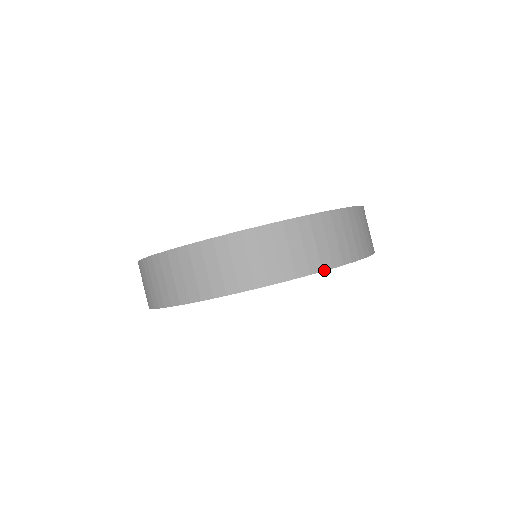
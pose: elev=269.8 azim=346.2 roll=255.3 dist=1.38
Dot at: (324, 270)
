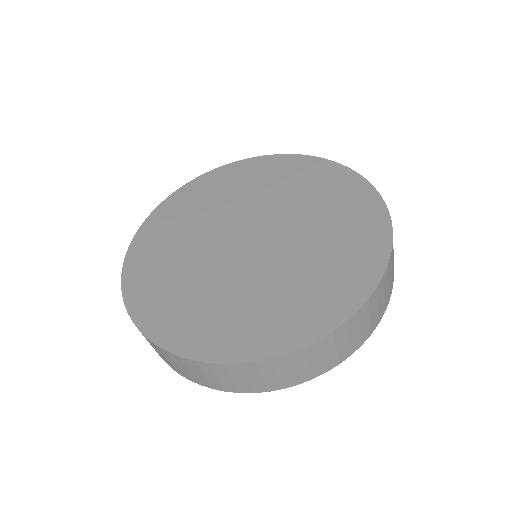
Dot at: occluded
